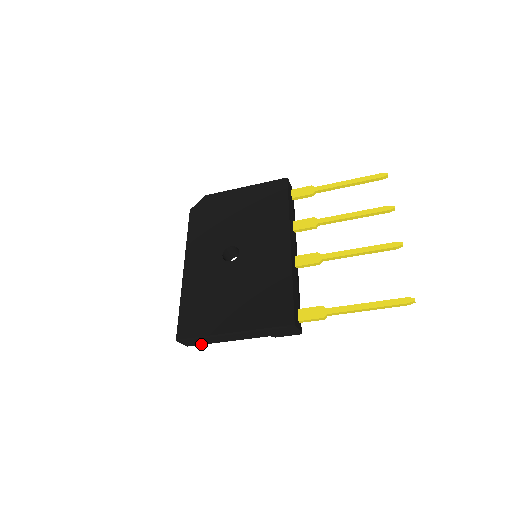
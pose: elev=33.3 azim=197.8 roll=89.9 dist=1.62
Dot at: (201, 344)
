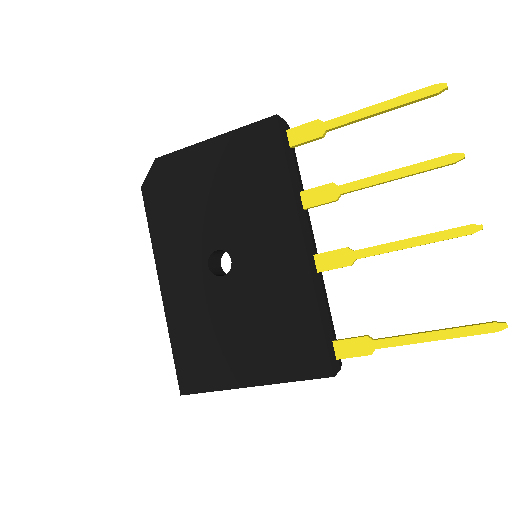
Dot at: occluded
